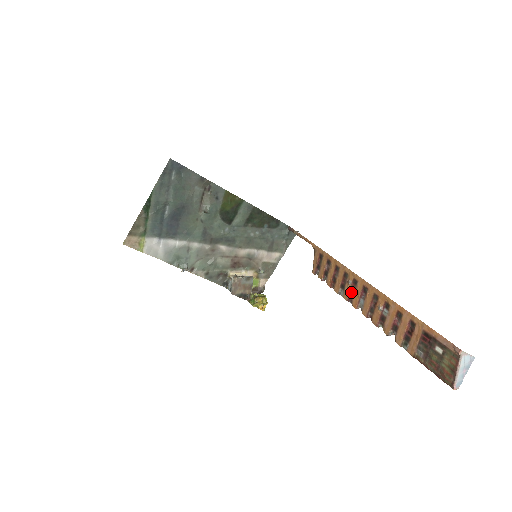
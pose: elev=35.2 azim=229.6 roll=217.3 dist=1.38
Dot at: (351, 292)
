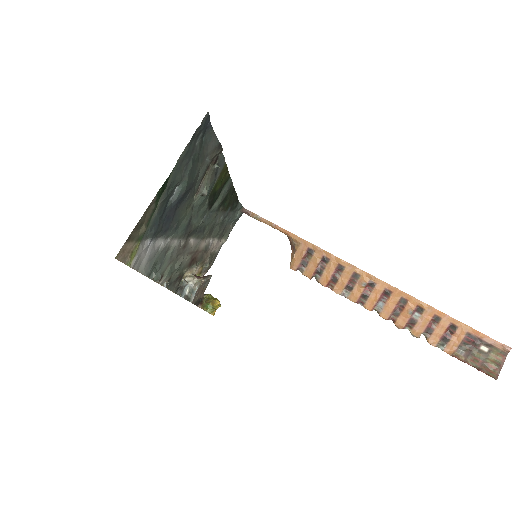
Dot at: (364, 294)
